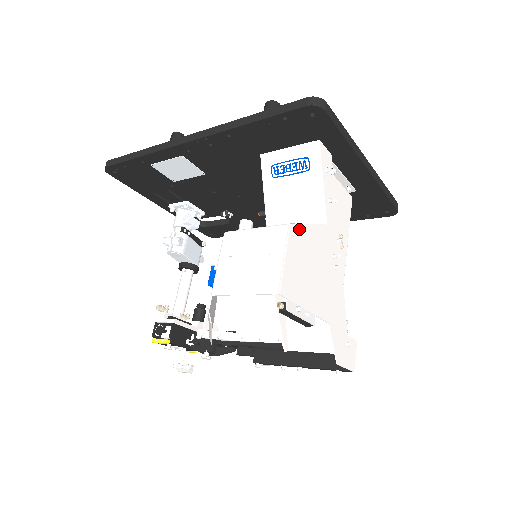
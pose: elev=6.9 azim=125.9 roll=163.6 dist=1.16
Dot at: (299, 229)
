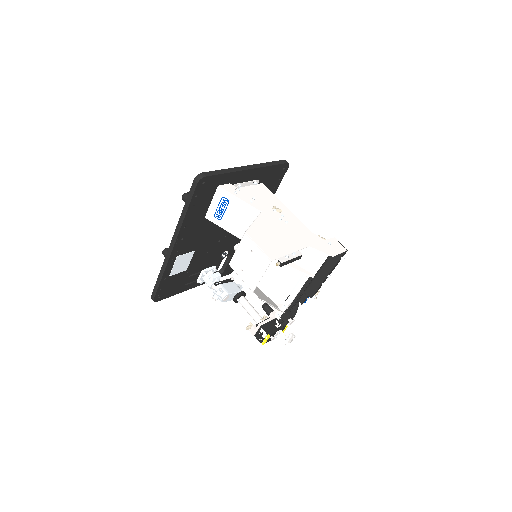
Dot at: (251, 229)
